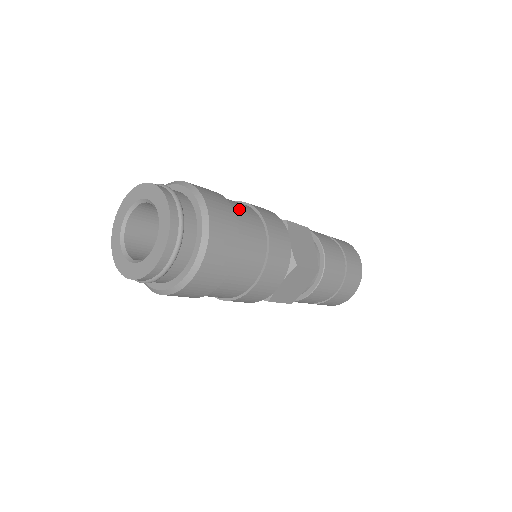
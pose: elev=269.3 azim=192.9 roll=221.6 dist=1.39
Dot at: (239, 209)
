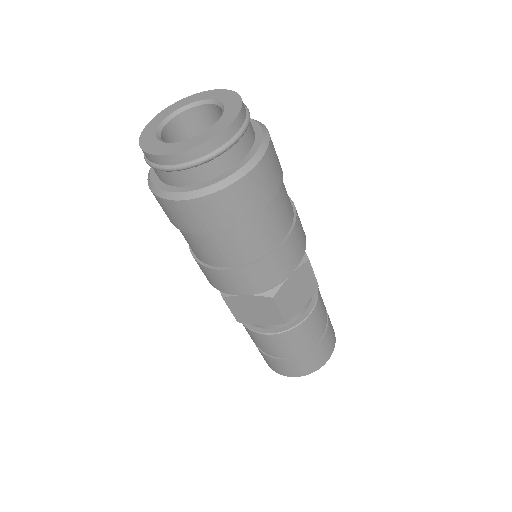
Dot at: occluded
